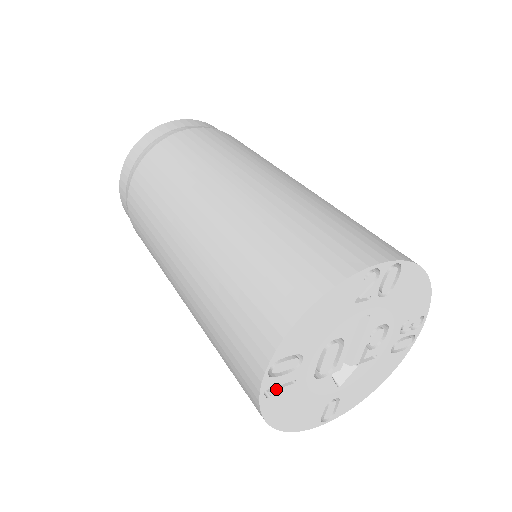
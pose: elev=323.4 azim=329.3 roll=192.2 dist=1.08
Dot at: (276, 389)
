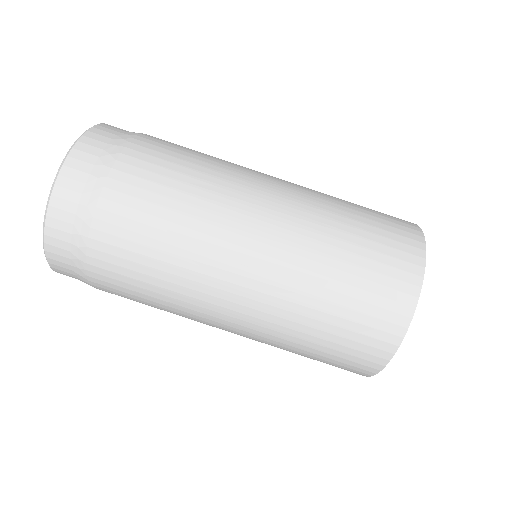
Dot at: occluded
